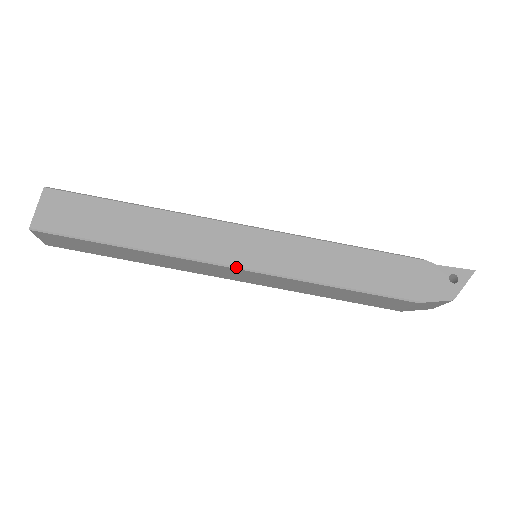
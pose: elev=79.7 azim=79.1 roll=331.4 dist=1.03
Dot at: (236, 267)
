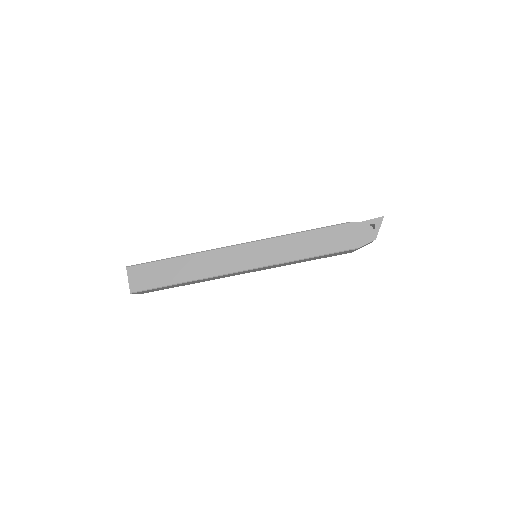
Dot at: (247, 270)
